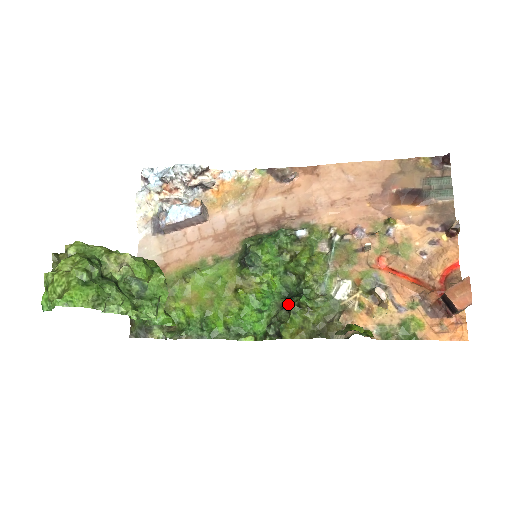
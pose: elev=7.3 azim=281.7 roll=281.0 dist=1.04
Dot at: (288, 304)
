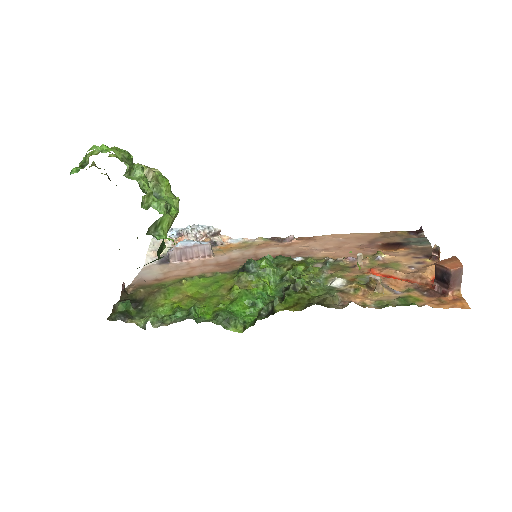
Dot at: (283, 289)
